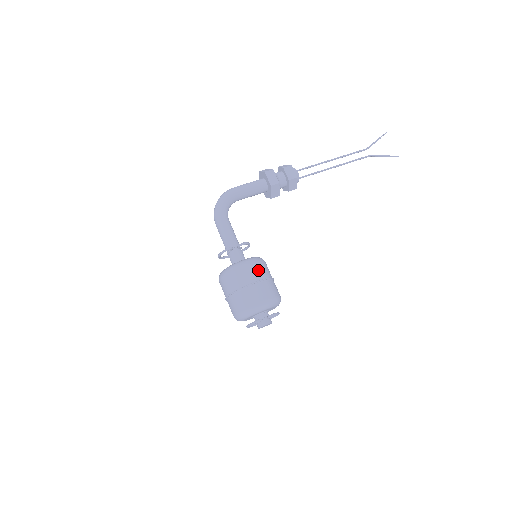
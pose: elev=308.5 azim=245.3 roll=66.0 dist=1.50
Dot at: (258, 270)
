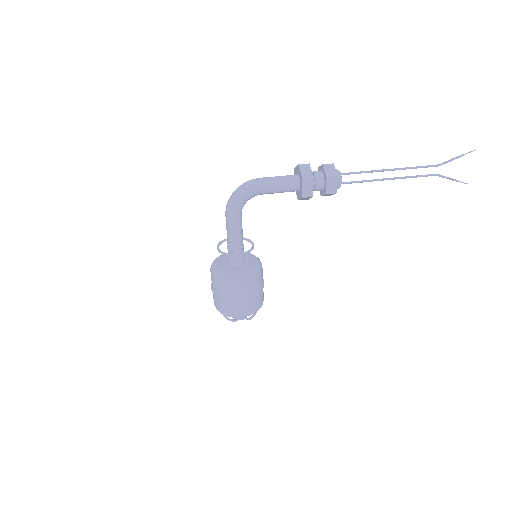
Dot at: (250, 287)
